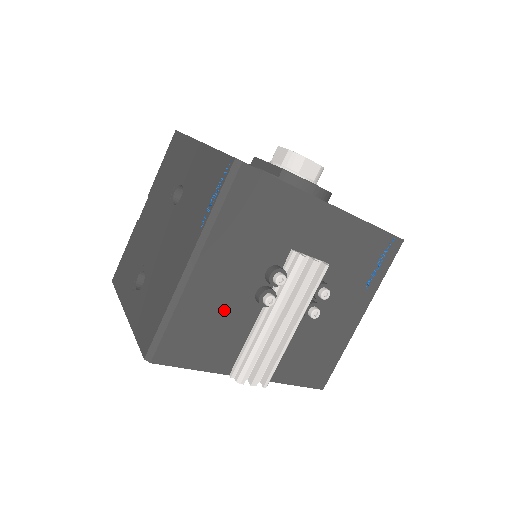
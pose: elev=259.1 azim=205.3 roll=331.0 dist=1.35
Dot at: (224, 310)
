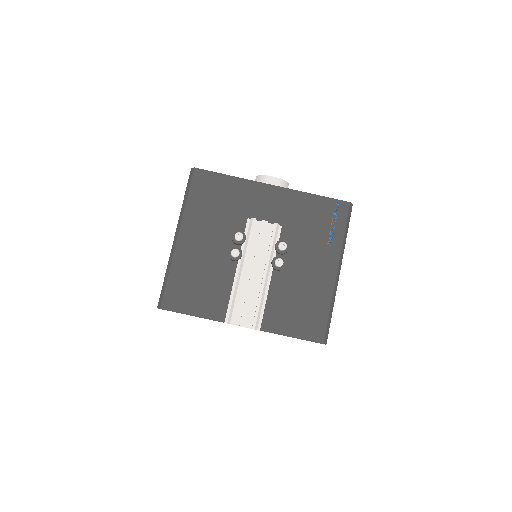
Dot at: (207, 267)
